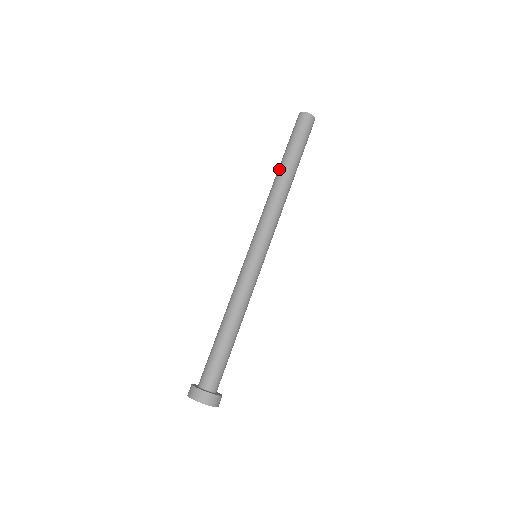
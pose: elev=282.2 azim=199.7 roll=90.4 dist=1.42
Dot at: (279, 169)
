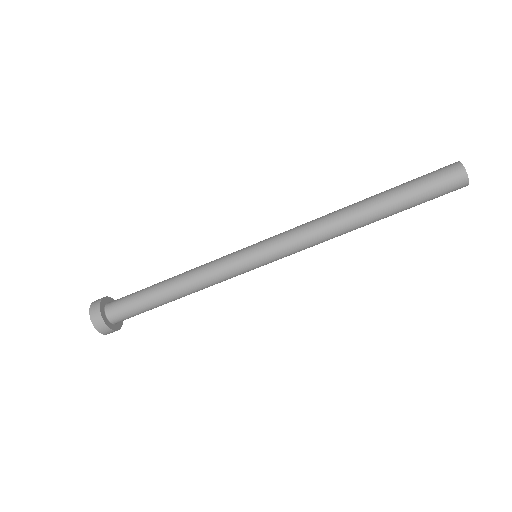
Dot at: (366, 200)
